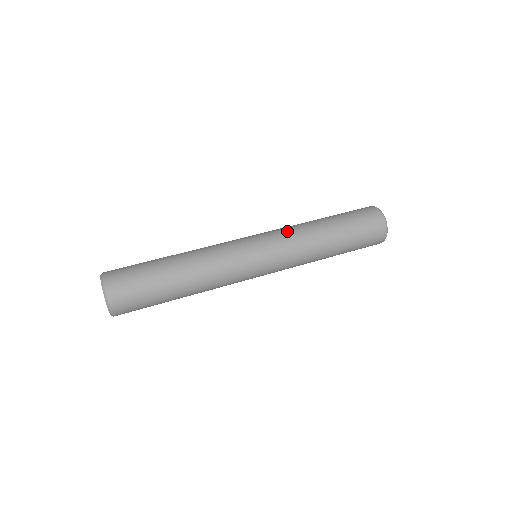
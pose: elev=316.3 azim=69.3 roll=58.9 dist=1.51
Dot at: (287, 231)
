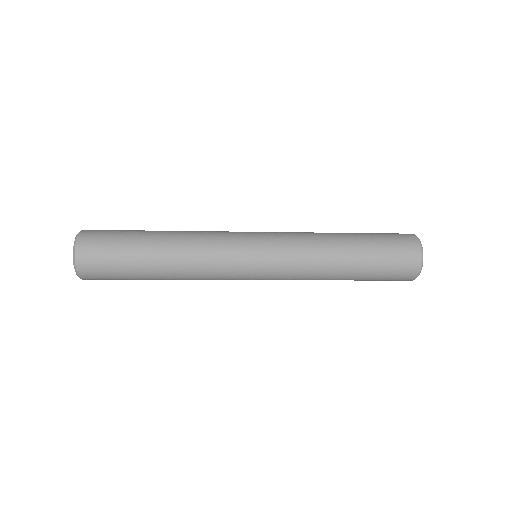
Dot at: (296, 233)
